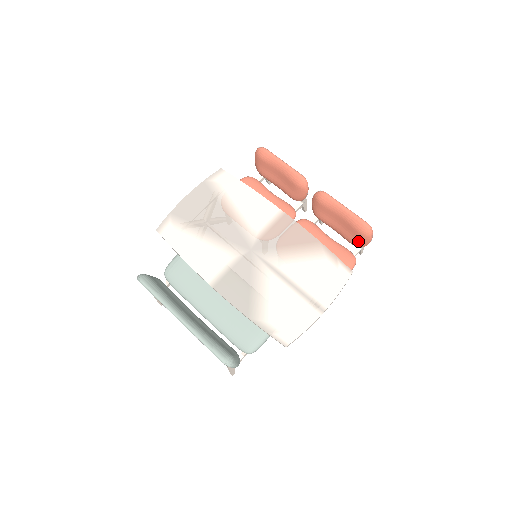
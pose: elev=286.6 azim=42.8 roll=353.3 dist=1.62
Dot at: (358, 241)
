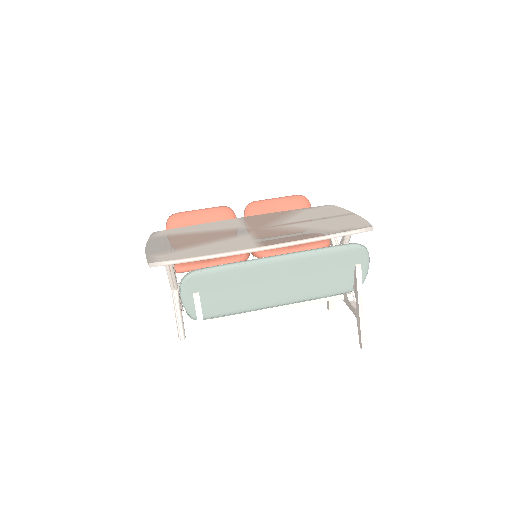
Dot at: occluded
